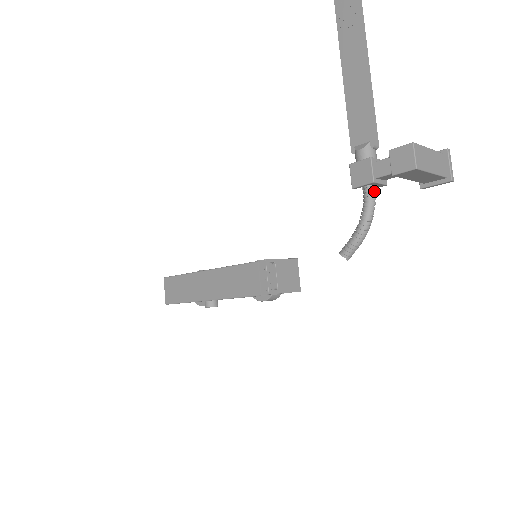
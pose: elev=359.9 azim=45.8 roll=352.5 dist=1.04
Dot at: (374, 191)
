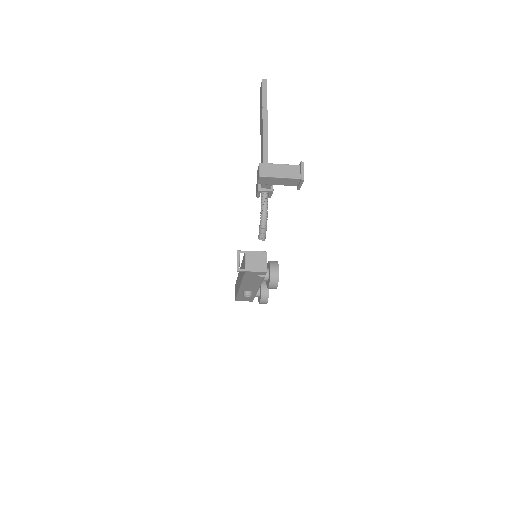
Dot at: (265, 196)
